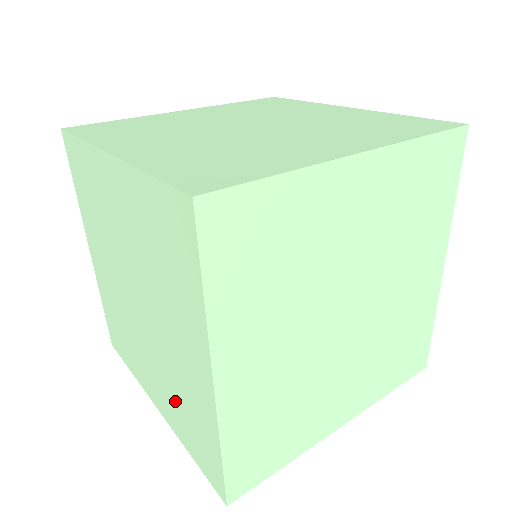
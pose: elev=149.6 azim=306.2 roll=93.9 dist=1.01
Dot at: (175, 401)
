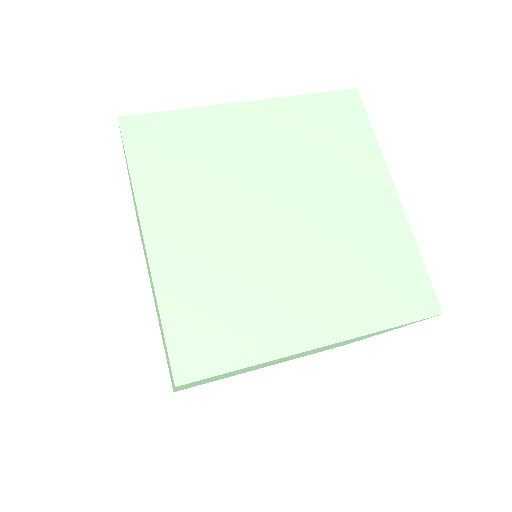
Dot at: occluded
